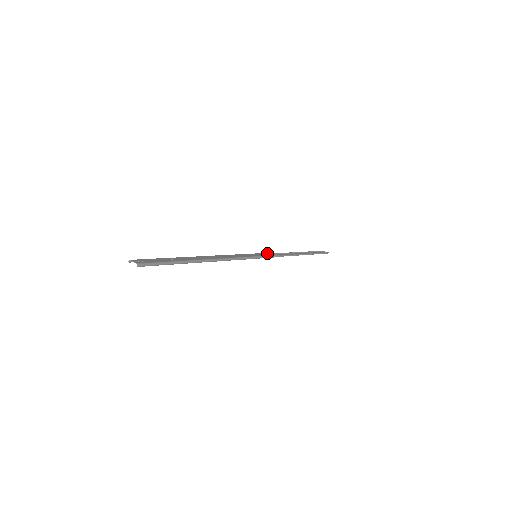
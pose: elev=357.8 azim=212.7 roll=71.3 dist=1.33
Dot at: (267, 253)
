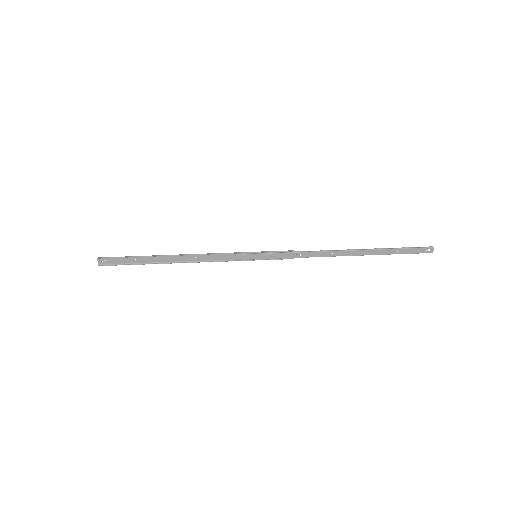
Dot at: (280, 256)
